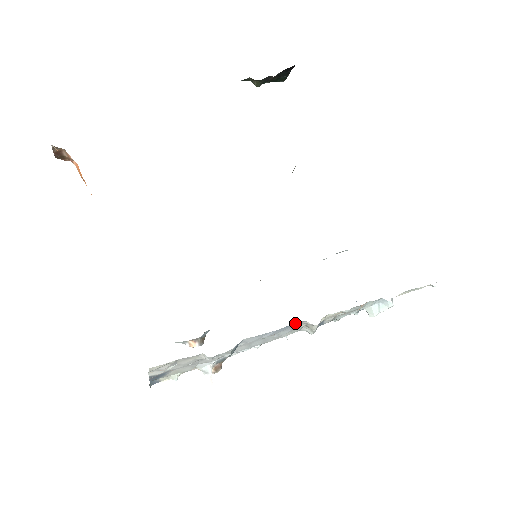
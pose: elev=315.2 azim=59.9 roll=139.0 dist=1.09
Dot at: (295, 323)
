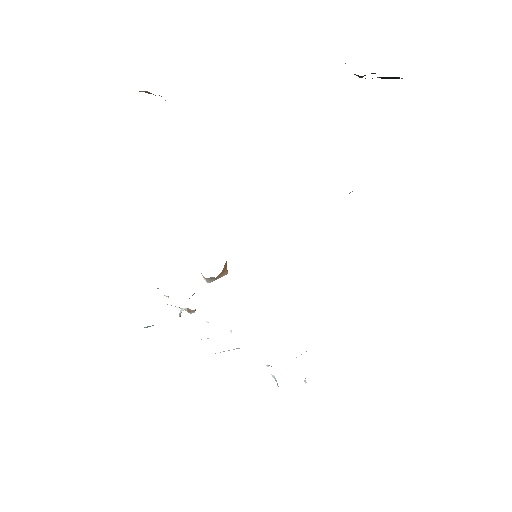
Dot at: occluded
